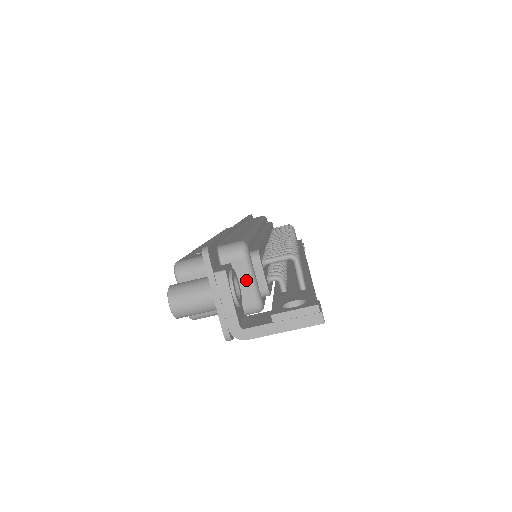
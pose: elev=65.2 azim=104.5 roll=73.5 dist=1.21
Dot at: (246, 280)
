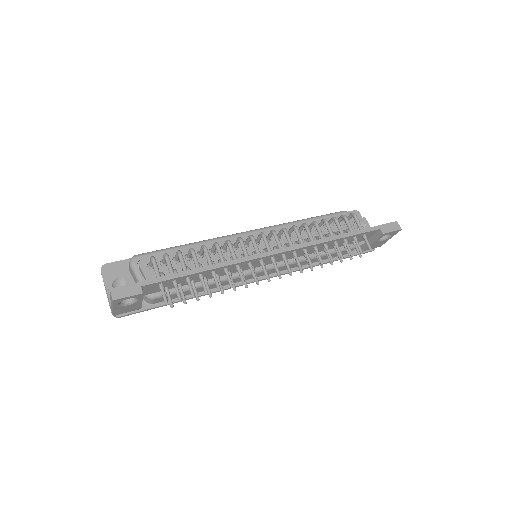
Dot at: (136, 279)
